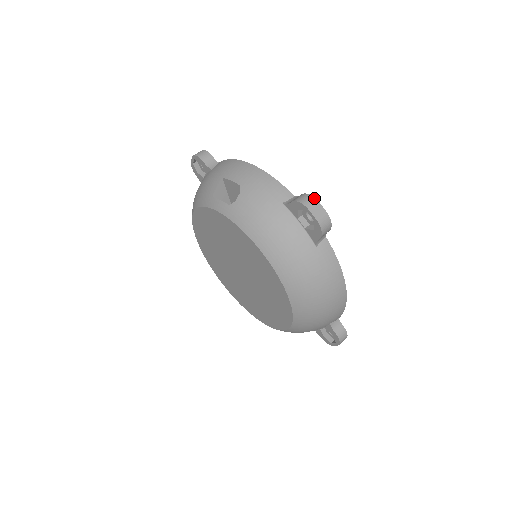
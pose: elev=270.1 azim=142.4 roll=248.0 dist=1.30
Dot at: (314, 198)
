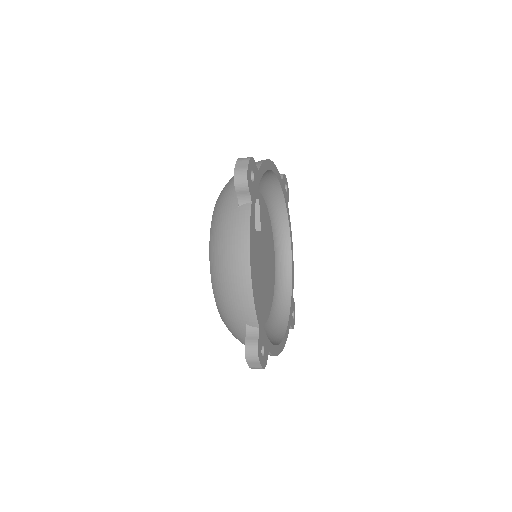
Dot at: (250, 157)
